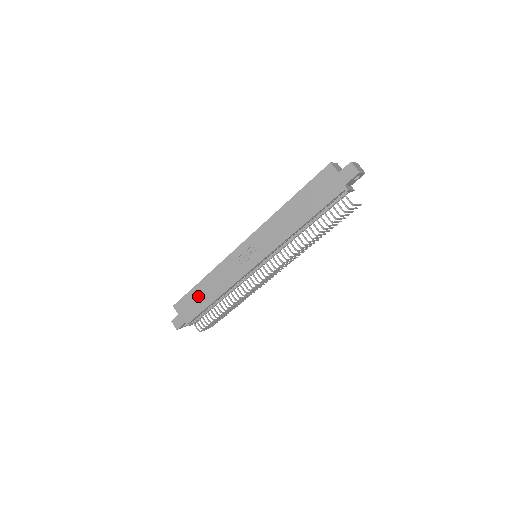
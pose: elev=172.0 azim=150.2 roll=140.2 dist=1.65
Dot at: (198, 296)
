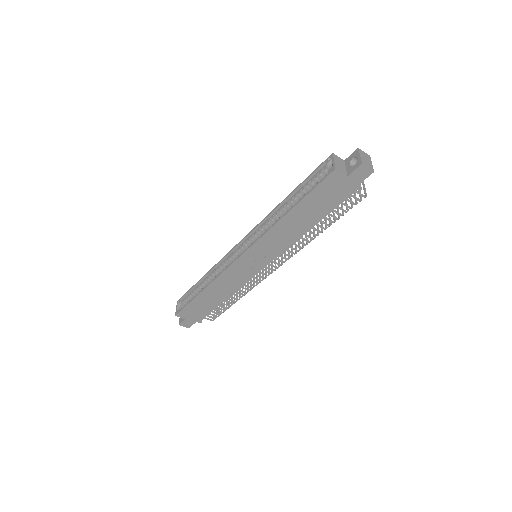
Dot at: (202, 303)
